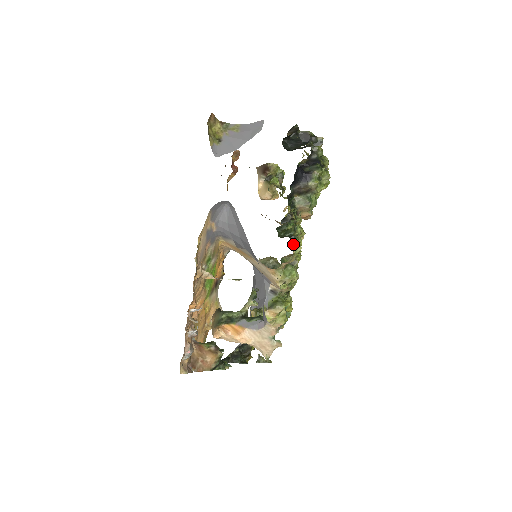
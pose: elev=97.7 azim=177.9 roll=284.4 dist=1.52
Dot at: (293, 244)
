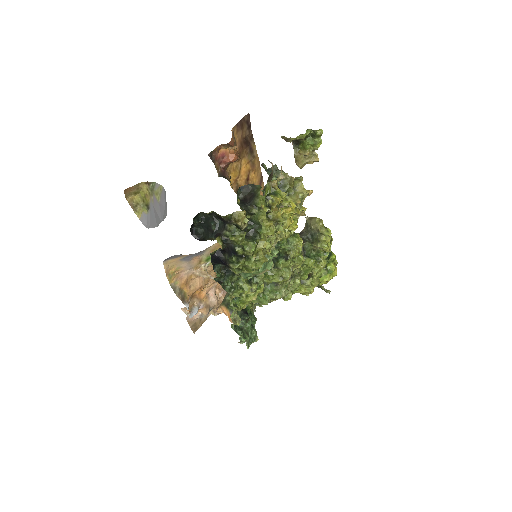
Dot at: (231, 307)
